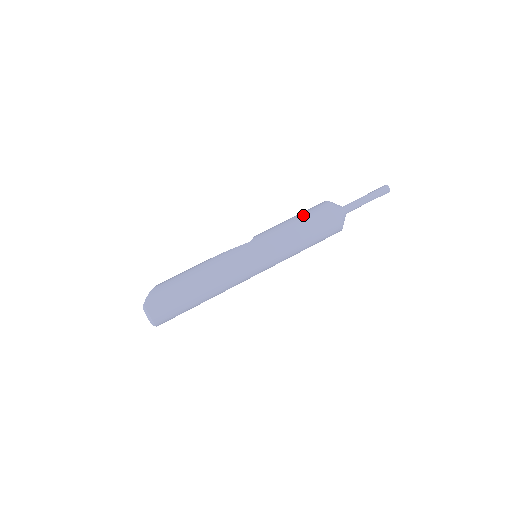
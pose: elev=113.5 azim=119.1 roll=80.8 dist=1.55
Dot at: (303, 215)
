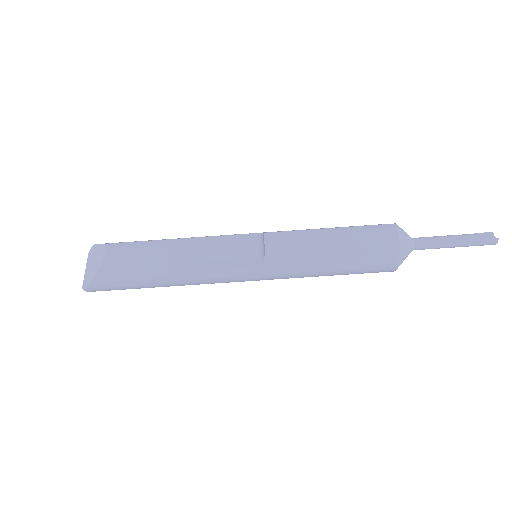
Dot at: (349, 264)
